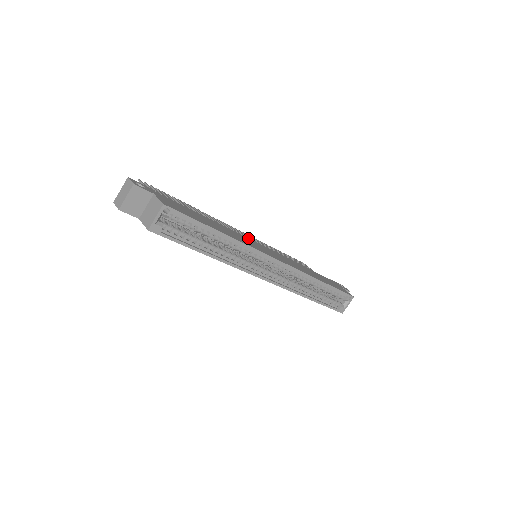
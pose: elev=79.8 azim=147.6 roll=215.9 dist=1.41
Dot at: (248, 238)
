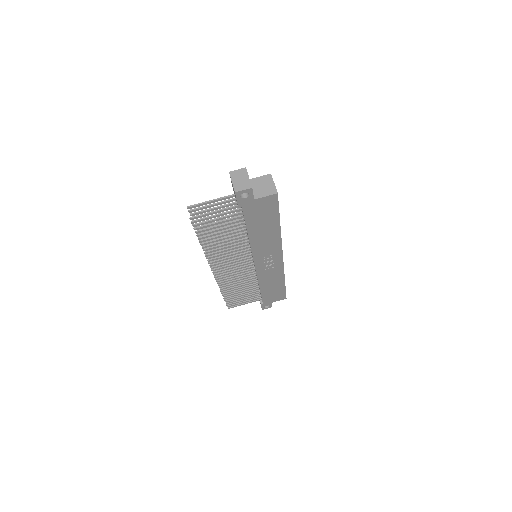
Dot at: occluded
